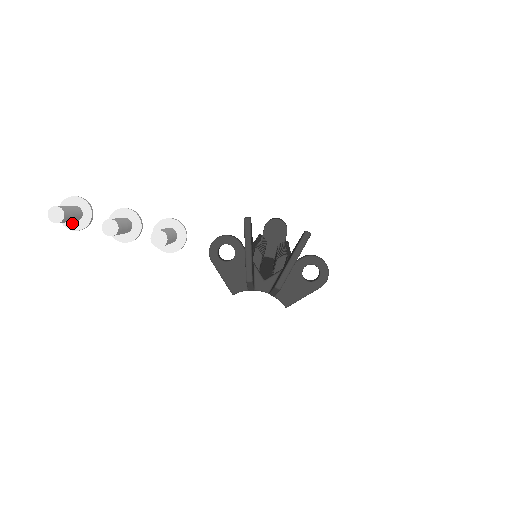
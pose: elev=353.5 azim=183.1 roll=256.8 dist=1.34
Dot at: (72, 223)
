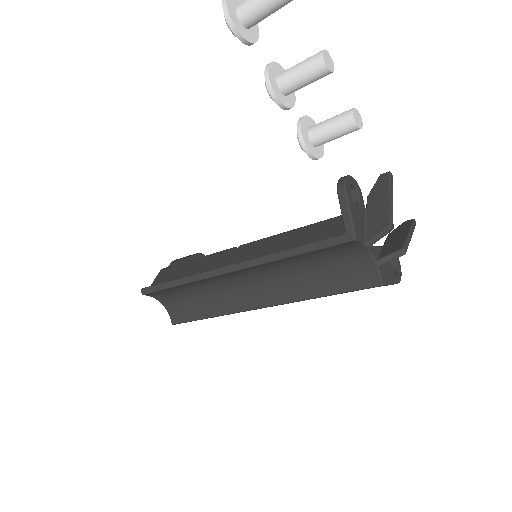
Dot at: (237, 21)
